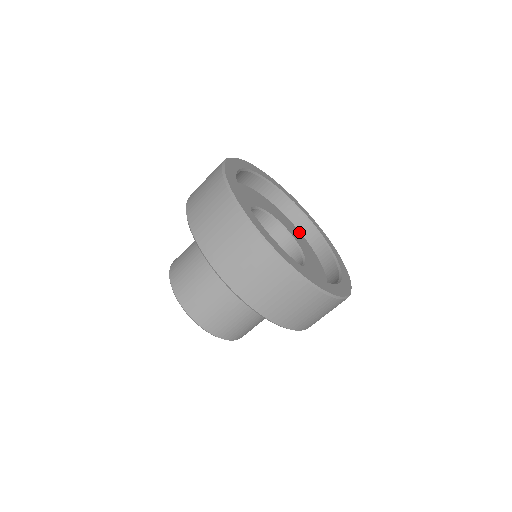
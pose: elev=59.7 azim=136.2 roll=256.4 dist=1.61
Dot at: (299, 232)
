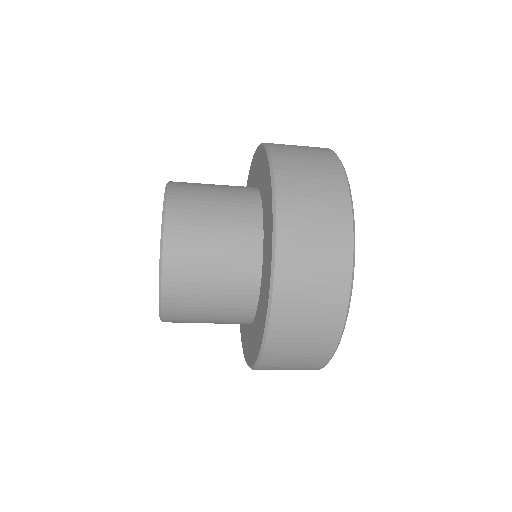
Dot at: occluded
